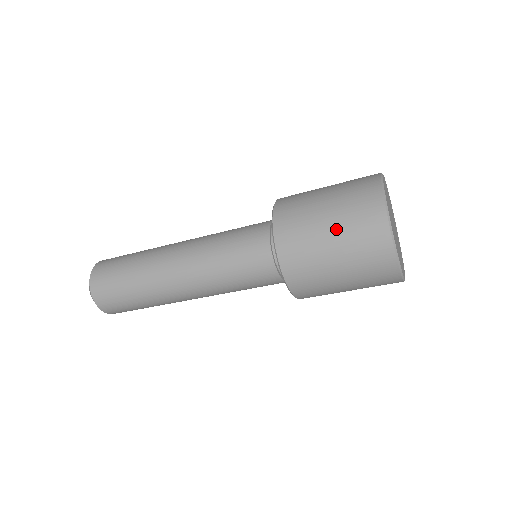
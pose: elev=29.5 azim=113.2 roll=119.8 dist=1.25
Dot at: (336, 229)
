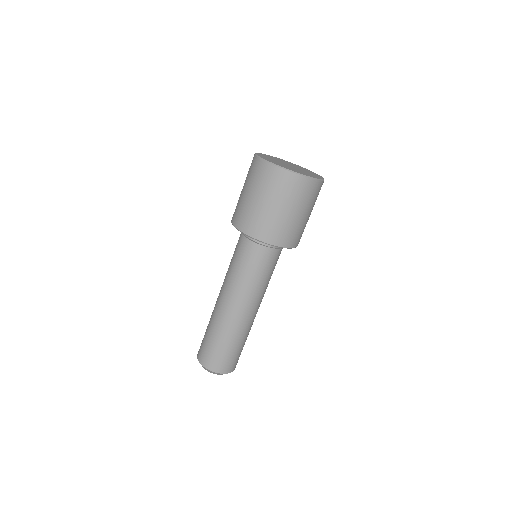
Dot at: occluded
